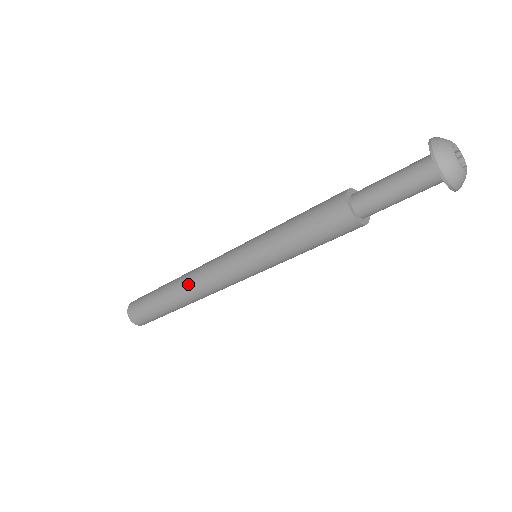
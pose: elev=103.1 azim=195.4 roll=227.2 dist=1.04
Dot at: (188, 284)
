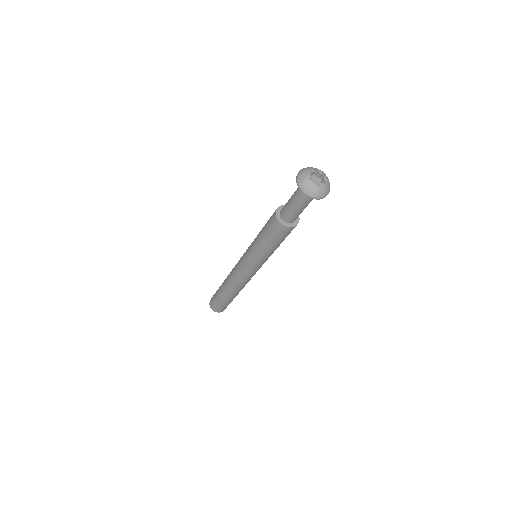
Dot at: (233, 286)
